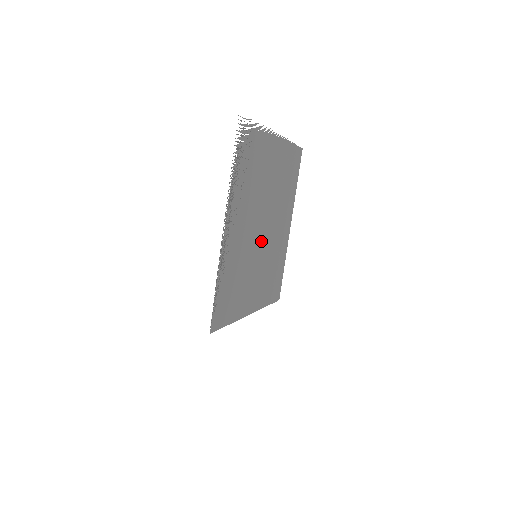
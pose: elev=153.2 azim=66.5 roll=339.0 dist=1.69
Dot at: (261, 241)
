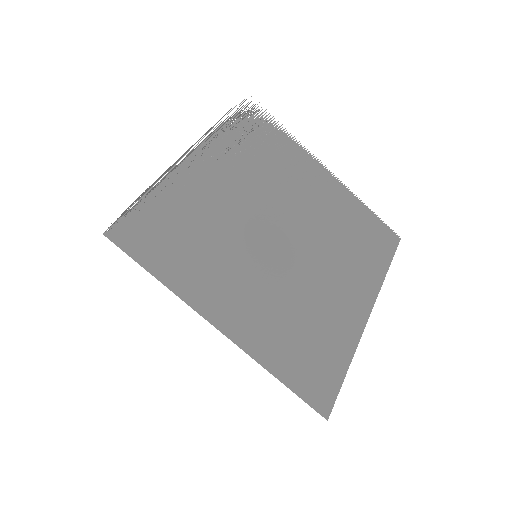
Dot at: (274, 251)
